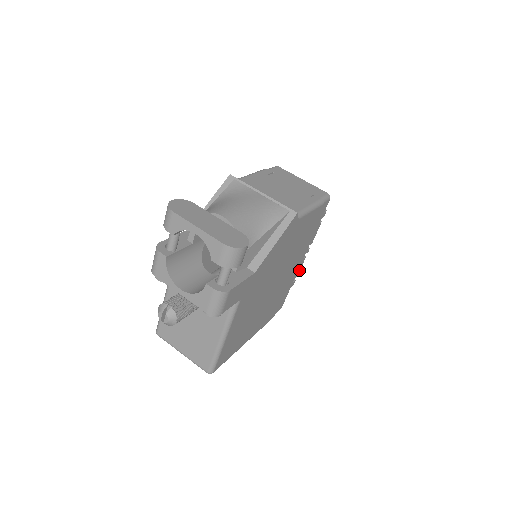
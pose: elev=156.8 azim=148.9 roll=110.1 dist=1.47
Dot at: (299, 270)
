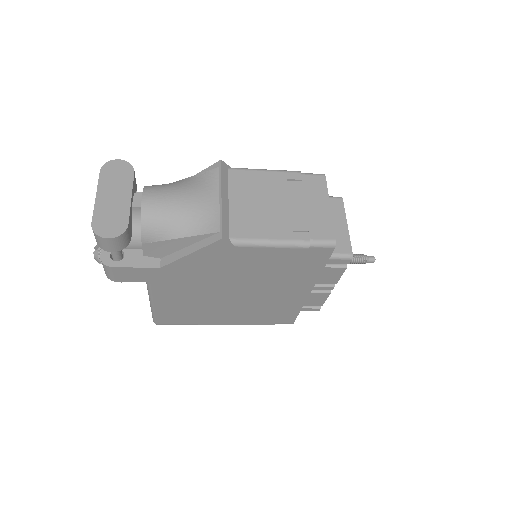
Dot at: (323, 301)
